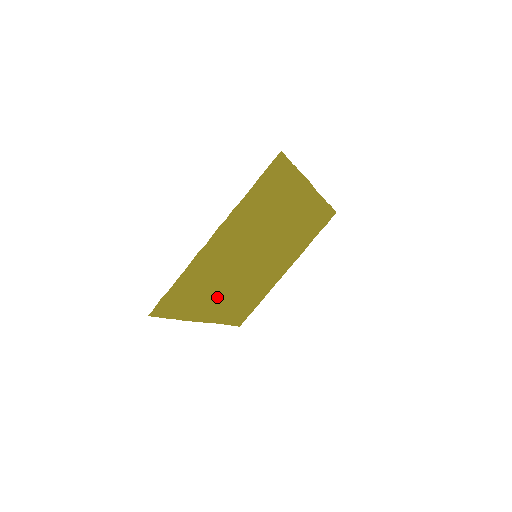
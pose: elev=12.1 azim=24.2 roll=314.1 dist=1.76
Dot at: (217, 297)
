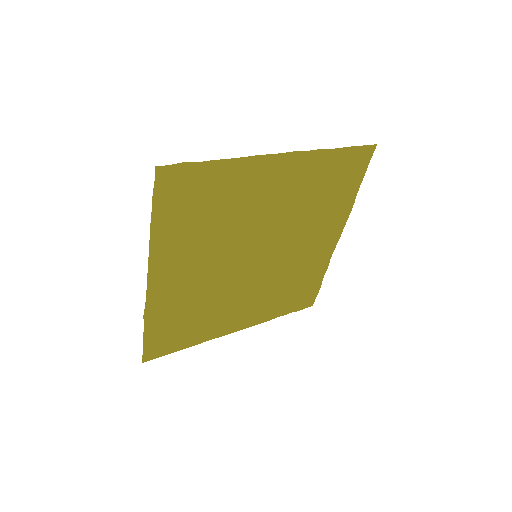
Dot at: (193, 262)
